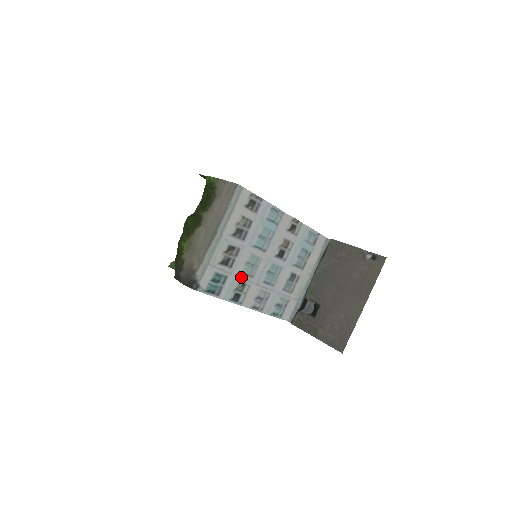
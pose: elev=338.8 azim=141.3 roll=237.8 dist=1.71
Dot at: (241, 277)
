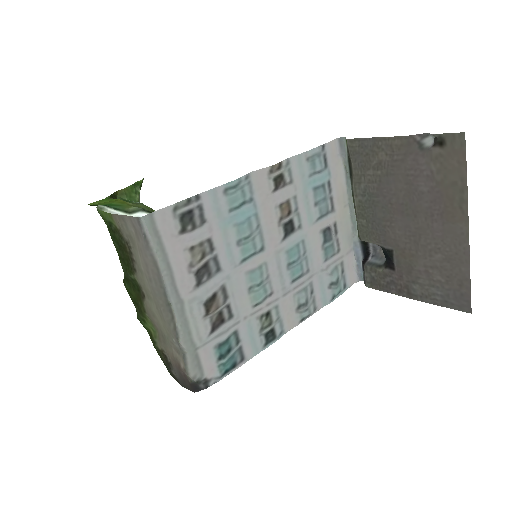
Dot at: (256, 311)
